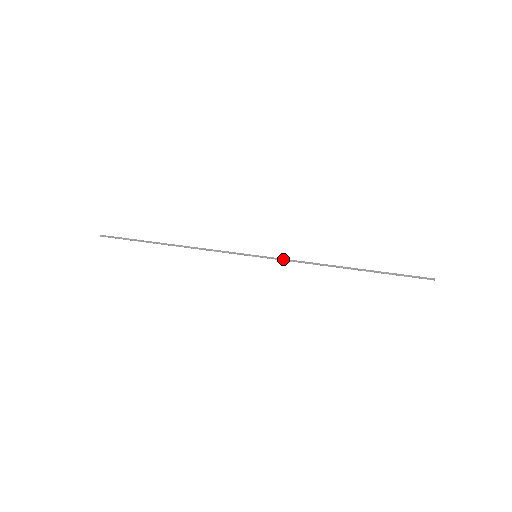
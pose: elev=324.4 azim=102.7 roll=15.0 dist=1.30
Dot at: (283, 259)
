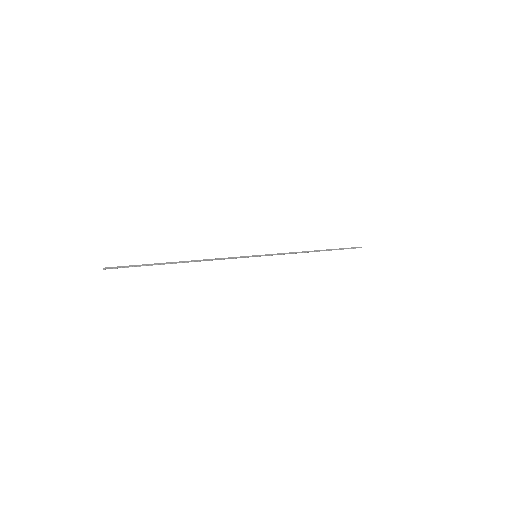
Dot at: (276, 254)
